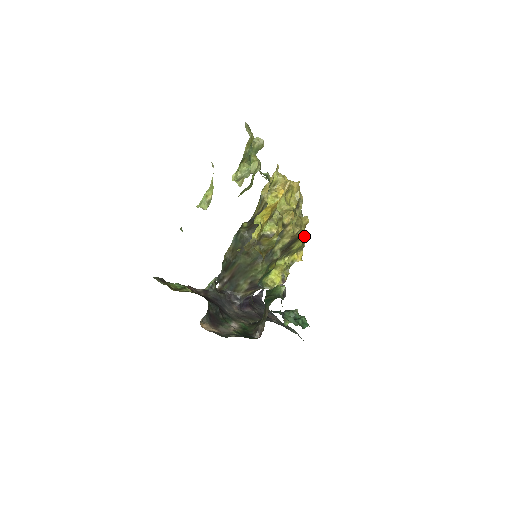
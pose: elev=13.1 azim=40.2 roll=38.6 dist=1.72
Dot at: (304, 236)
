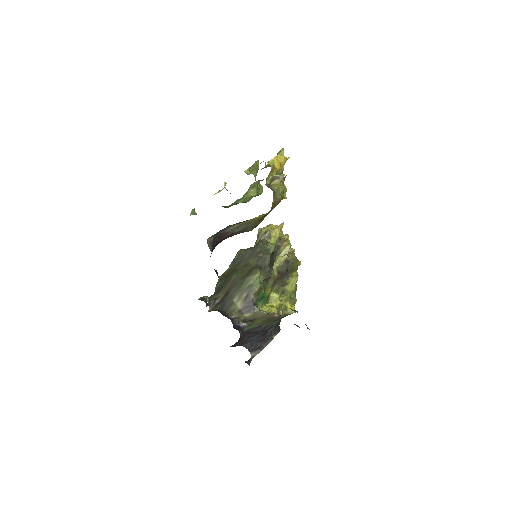
Dot at: (297, 275)
